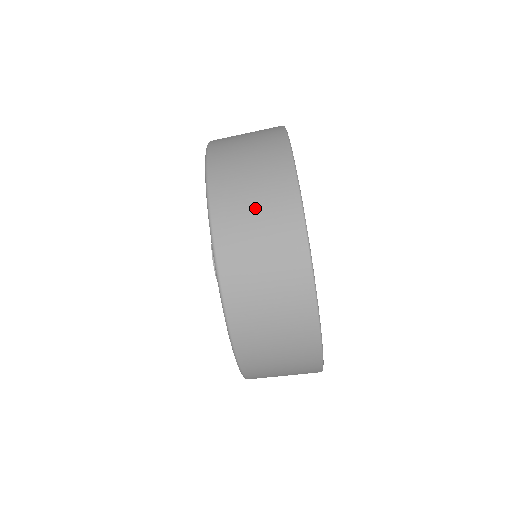
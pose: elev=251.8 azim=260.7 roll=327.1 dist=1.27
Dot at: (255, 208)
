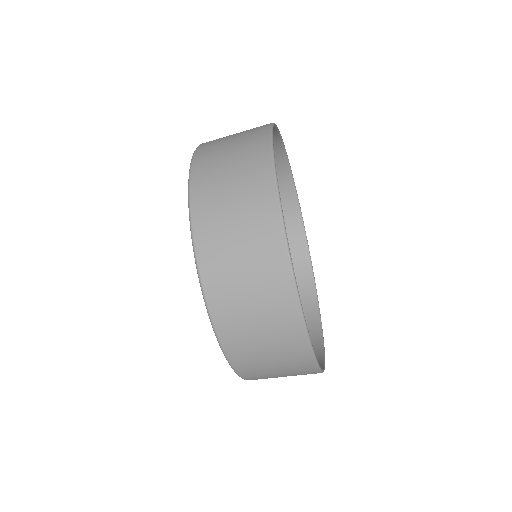
Dot at: (234, 216)
